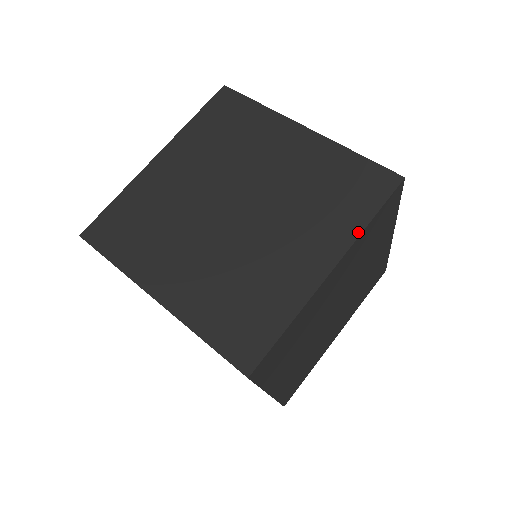
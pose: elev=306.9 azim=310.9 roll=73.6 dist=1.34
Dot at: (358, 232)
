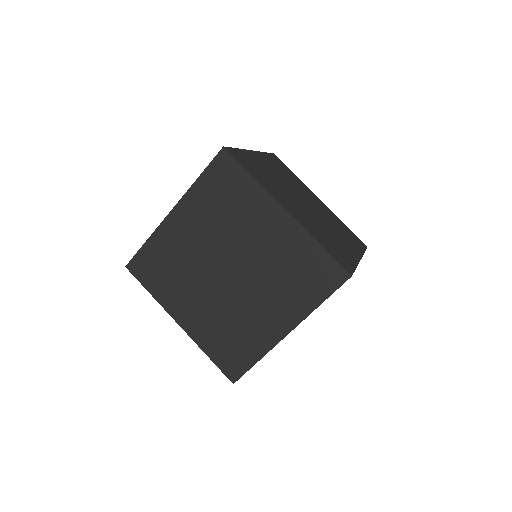
Dot at: (310, 311)
